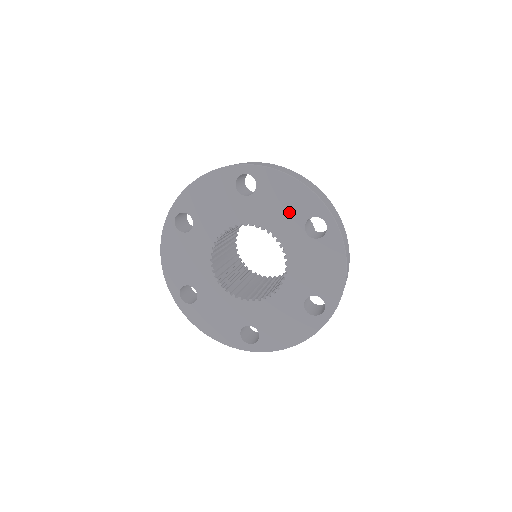
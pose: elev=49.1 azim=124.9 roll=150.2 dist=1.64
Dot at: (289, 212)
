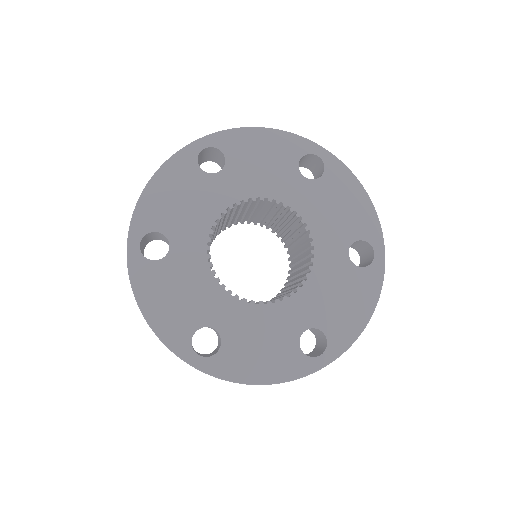
Dot at: (342, 221)
